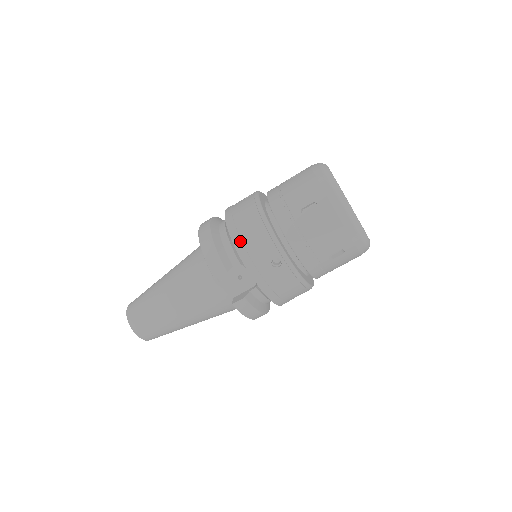
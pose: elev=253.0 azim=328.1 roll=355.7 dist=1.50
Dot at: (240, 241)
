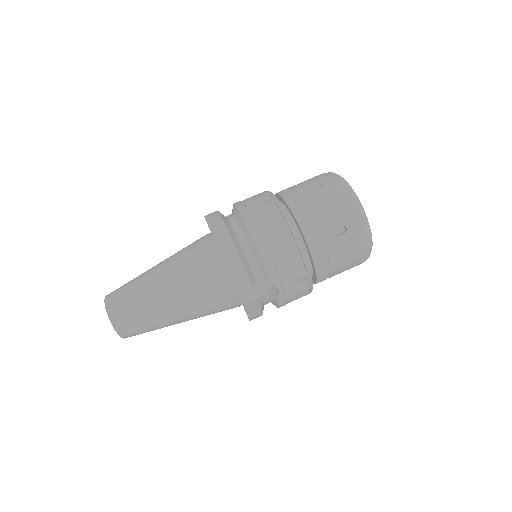
Dot at: (270, 259)
